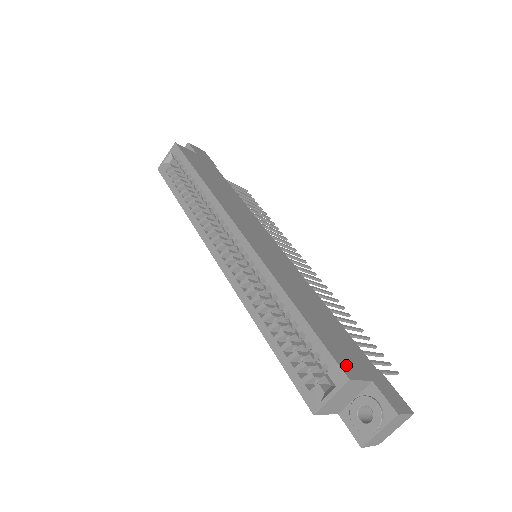
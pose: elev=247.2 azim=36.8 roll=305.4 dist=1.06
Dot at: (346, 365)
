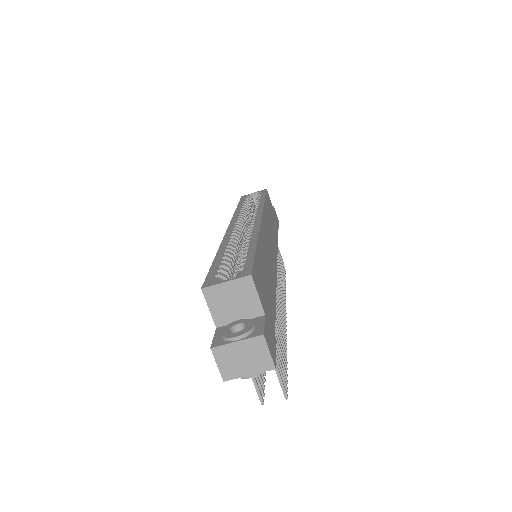
Dot at: (257, 281)
